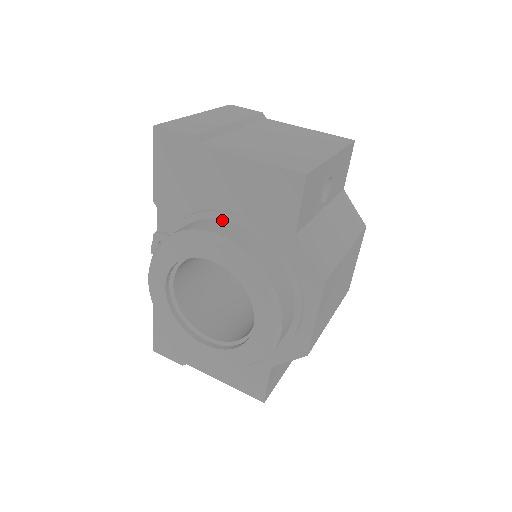
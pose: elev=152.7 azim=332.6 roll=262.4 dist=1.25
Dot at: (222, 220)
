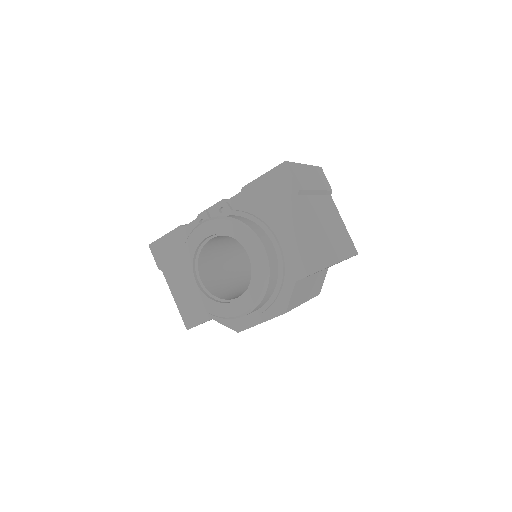
Dot at: (270, 238)
